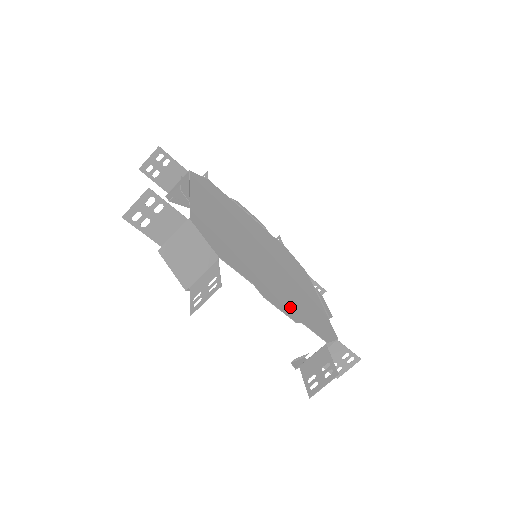
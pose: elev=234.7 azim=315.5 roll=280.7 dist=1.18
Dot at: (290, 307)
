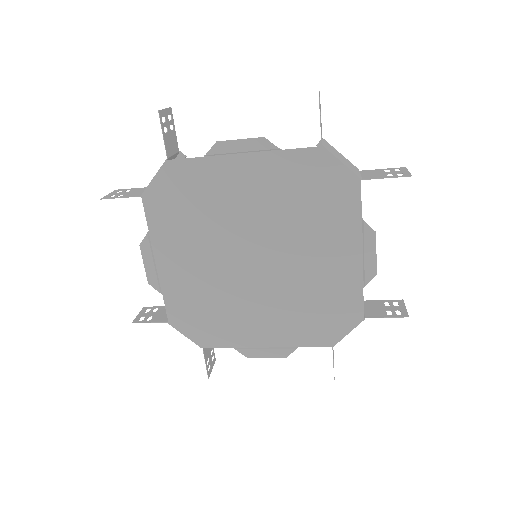
Dot at: (285, 336)
